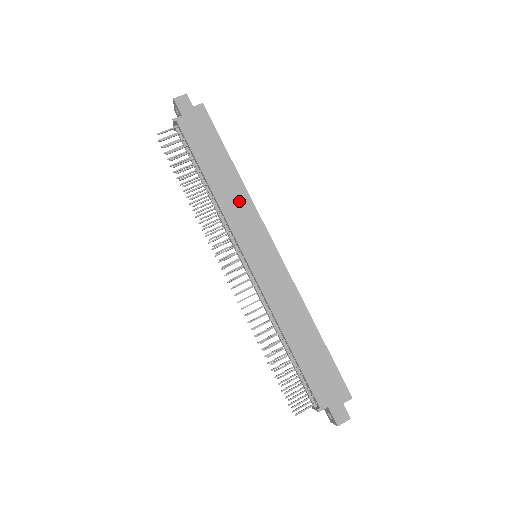
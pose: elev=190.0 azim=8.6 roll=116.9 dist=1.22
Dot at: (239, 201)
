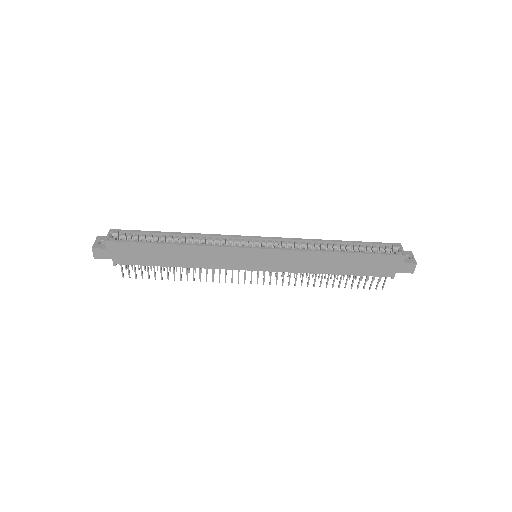
Dot at: (206, 255)
